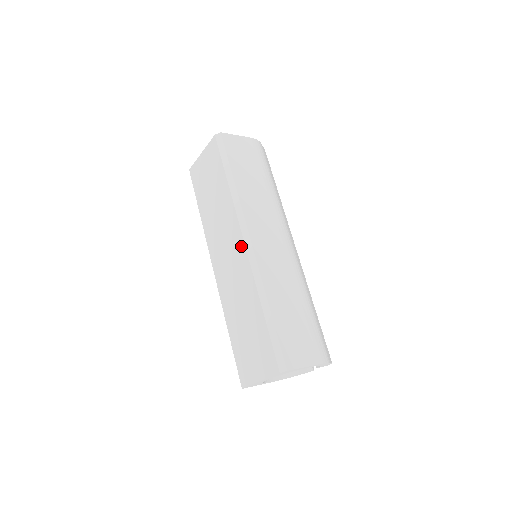
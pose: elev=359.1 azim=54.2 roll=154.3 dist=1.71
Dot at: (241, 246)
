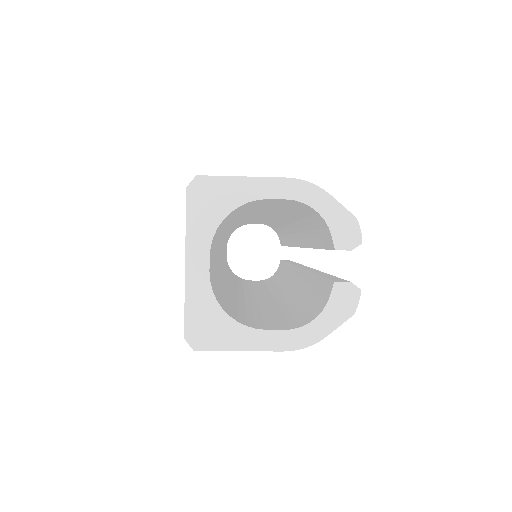
Dot at: occluded
